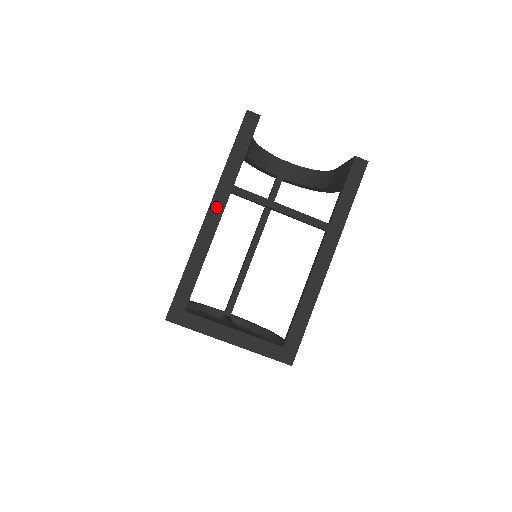
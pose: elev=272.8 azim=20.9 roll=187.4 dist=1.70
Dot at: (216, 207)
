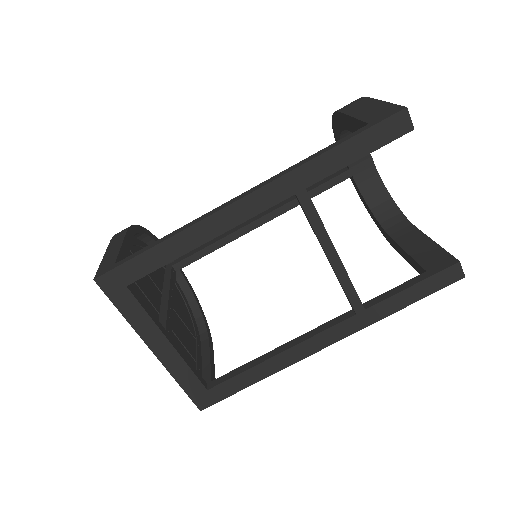
Dot at: (262, 198)
